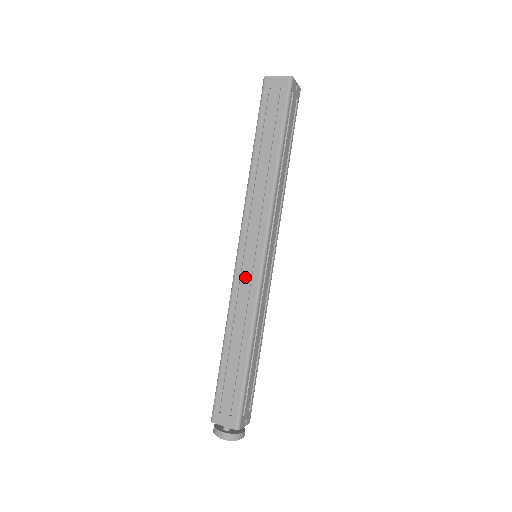
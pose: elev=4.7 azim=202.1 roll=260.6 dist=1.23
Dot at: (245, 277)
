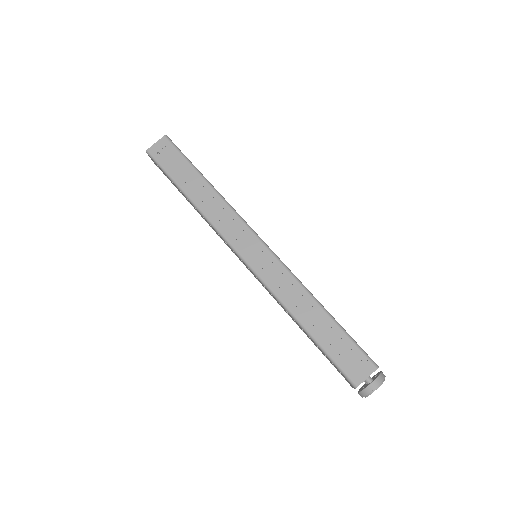
Dot at: (267, 268)
